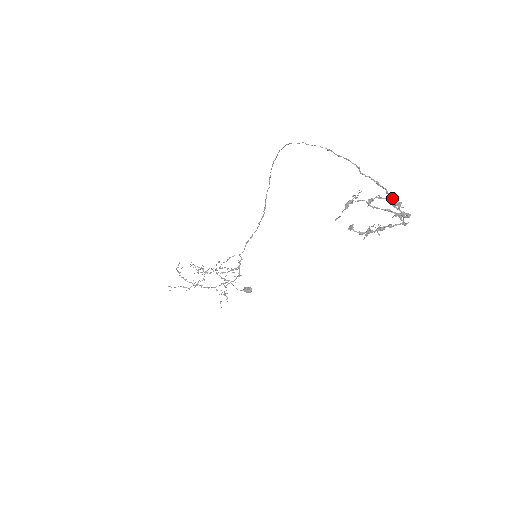
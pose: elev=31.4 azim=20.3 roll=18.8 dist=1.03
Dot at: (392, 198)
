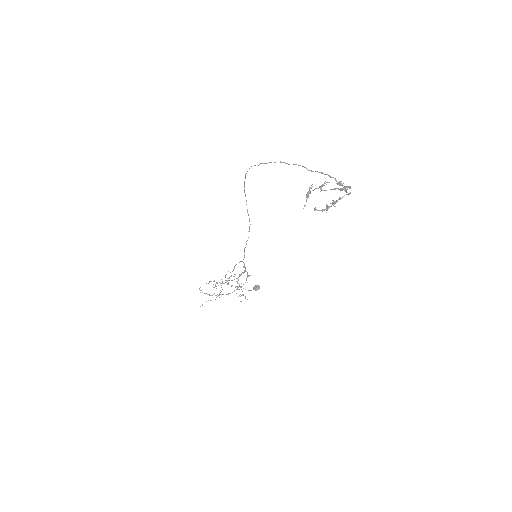
Dot at: (335, 180)
